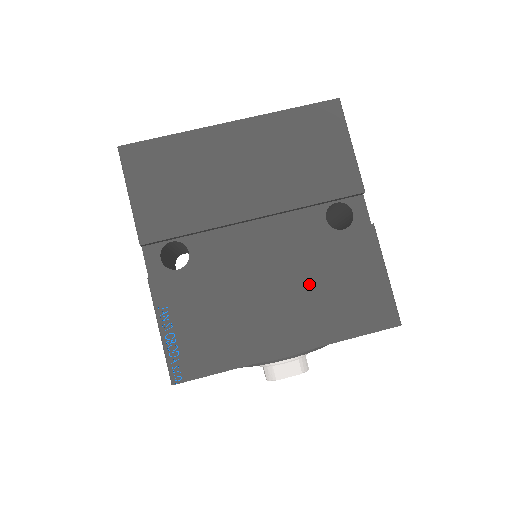
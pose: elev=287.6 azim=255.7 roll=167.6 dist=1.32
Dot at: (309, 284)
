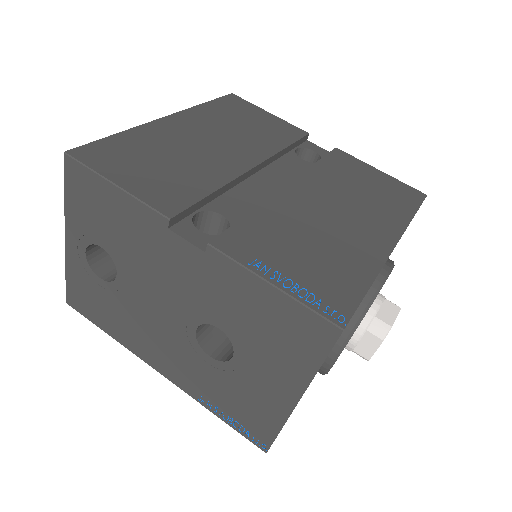
Dot at: (345, 194)
